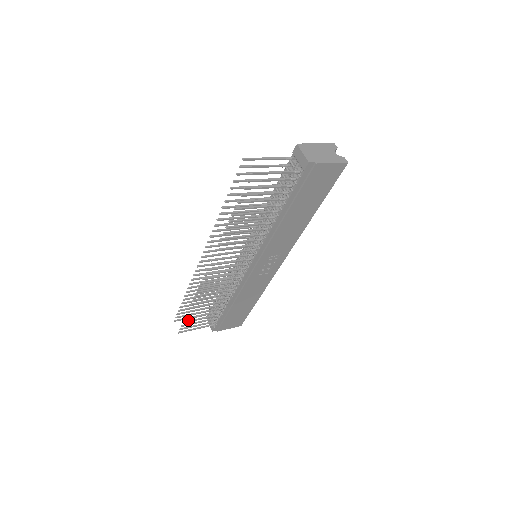
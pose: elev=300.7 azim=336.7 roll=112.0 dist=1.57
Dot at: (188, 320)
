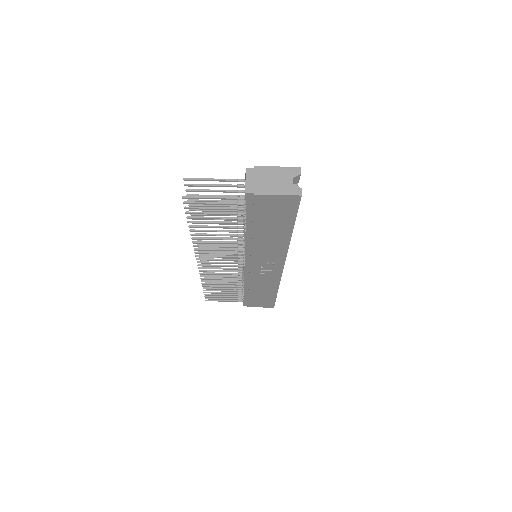
Dot at: occluded
